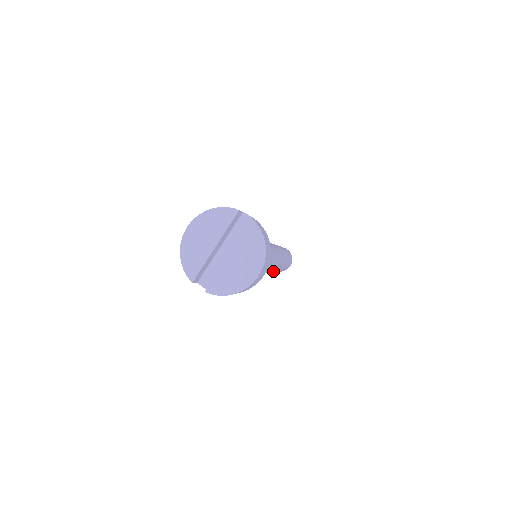
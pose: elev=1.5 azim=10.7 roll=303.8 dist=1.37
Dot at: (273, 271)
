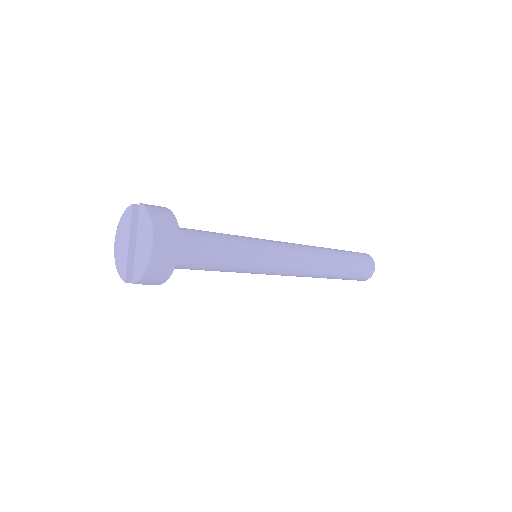
Dot at: (317, 271)
